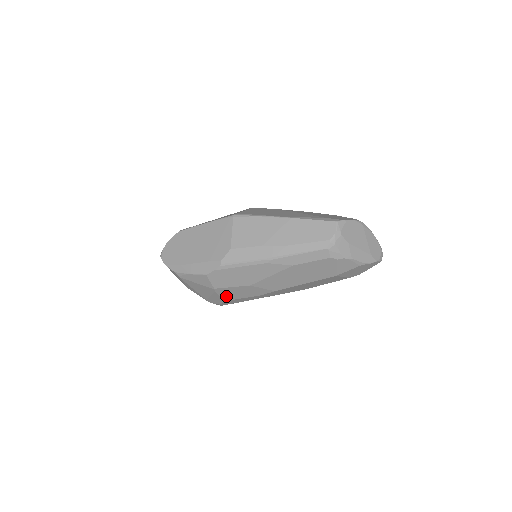
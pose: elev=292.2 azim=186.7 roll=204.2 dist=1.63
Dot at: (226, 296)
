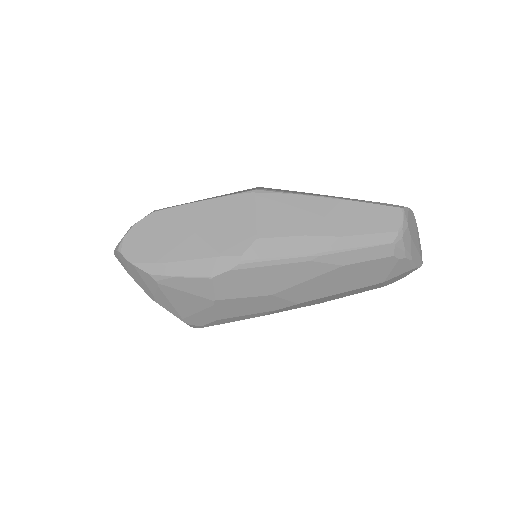
Dot at: (224, 312)
